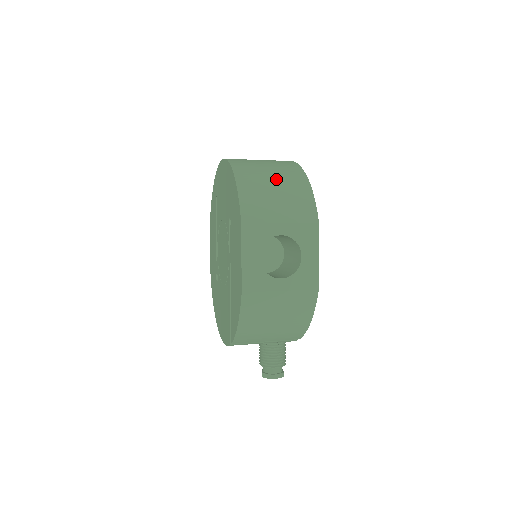
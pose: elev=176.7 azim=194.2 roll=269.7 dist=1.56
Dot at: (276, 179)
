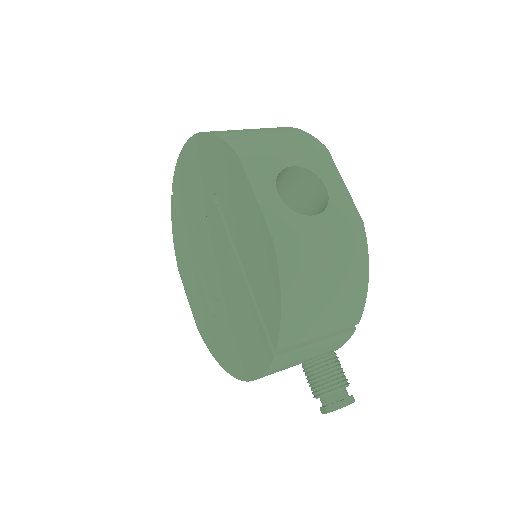
Dot at: (256, 129)
